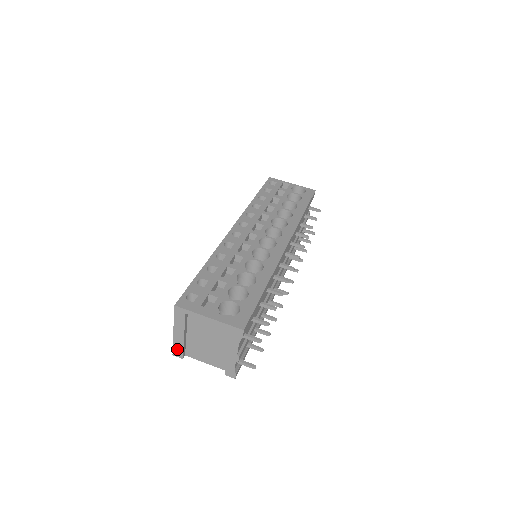
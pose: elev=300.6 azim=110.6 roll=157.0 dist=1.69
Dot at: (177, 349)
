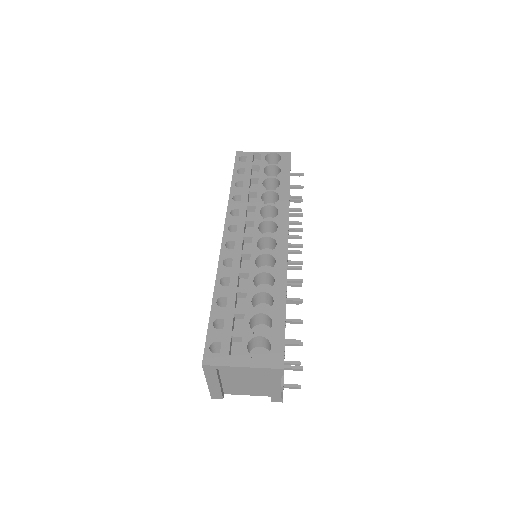
Dot at: (215, 394)
